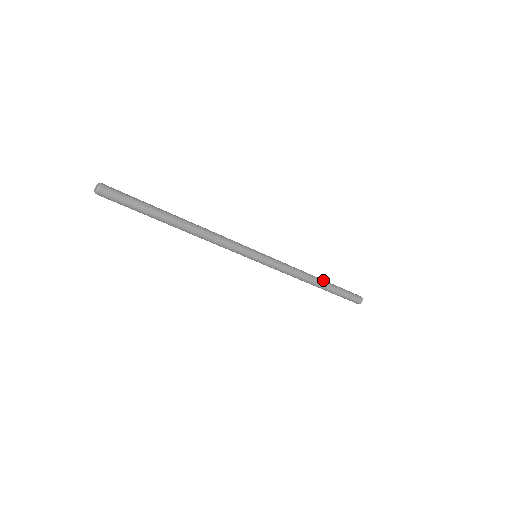
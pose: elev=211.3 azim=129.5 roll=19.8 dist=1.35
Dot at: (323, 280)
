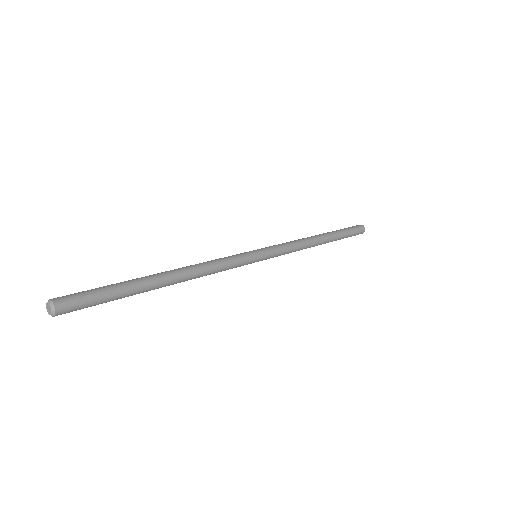
Dot at: (326, 234)
